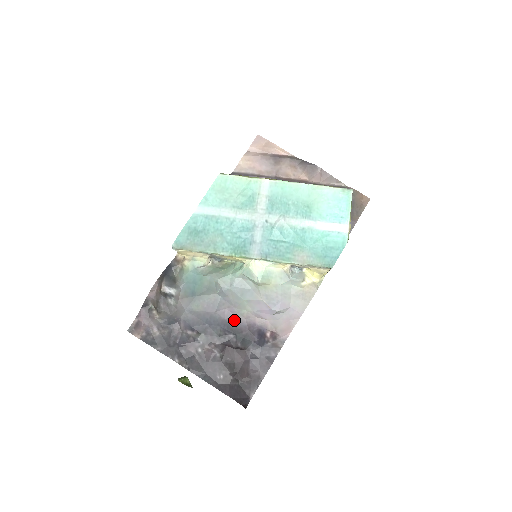
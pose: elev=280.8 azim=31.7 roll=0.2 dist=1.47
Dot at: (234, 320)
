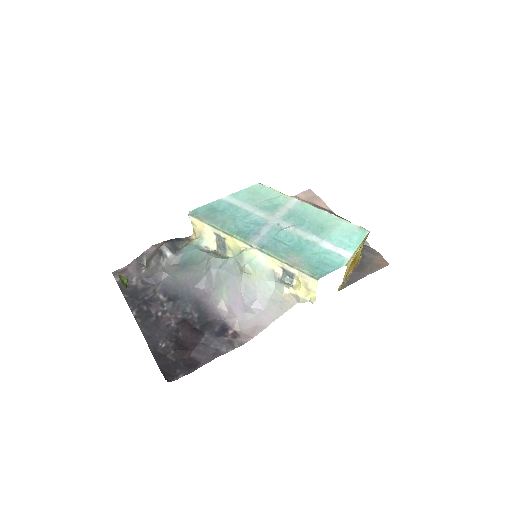
Dot at: (206, 303)
